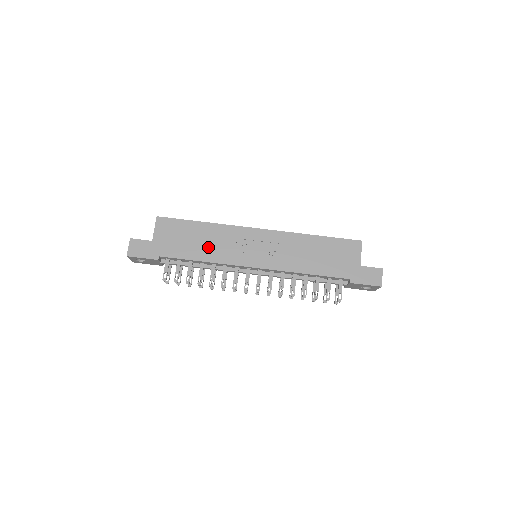
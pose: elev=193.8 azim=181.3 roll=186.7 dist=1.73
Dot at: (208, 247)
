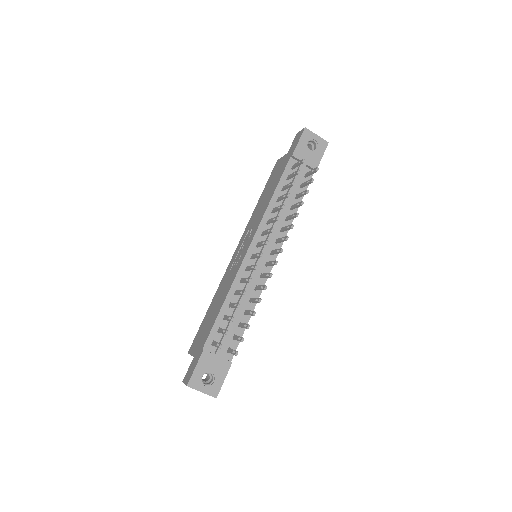
Dot at: (221, 298)
